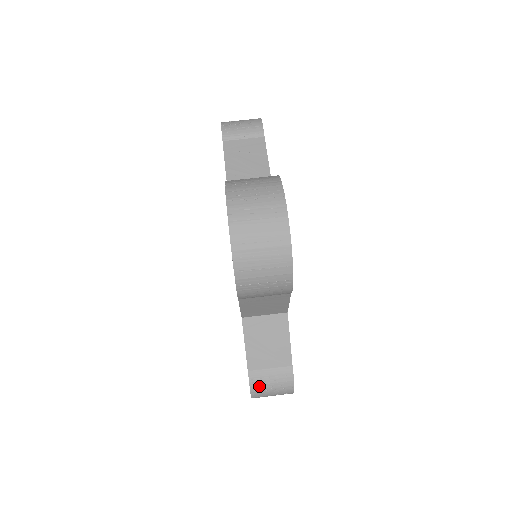
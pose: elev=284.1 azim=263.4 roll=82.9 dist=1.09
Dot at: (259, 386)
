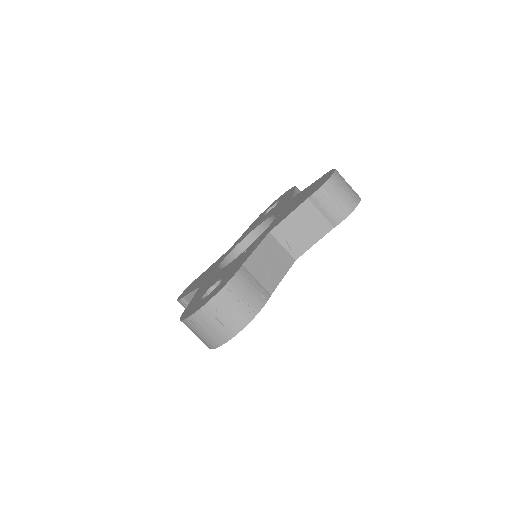
Dot at: (183, 305)
